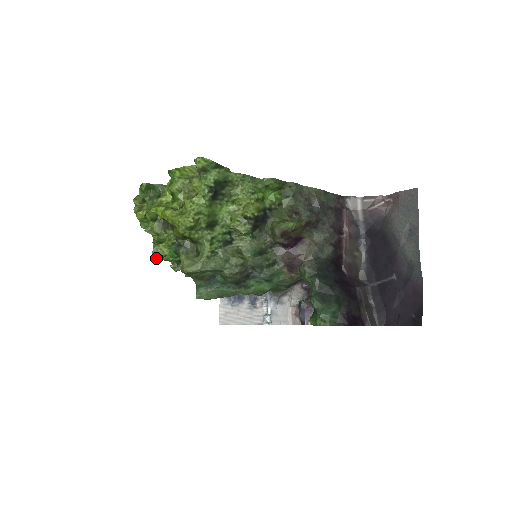
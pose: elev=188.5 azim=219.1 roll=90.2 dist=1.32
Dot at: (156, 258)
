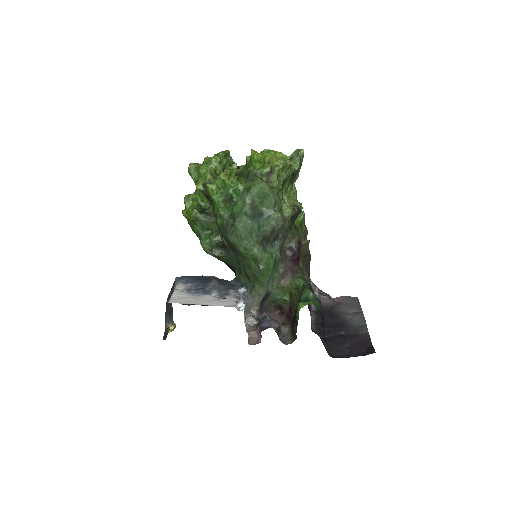
Dot at: (210, 184)
